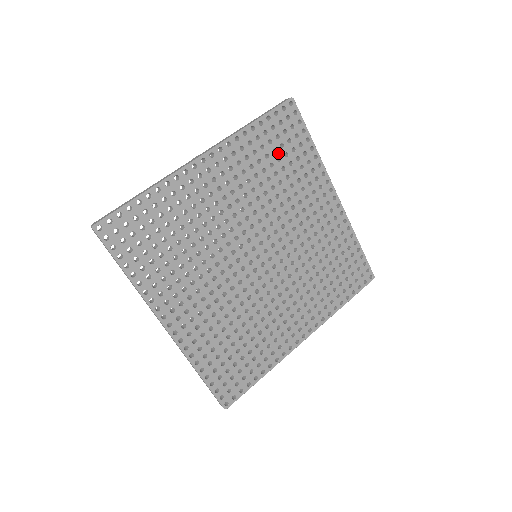
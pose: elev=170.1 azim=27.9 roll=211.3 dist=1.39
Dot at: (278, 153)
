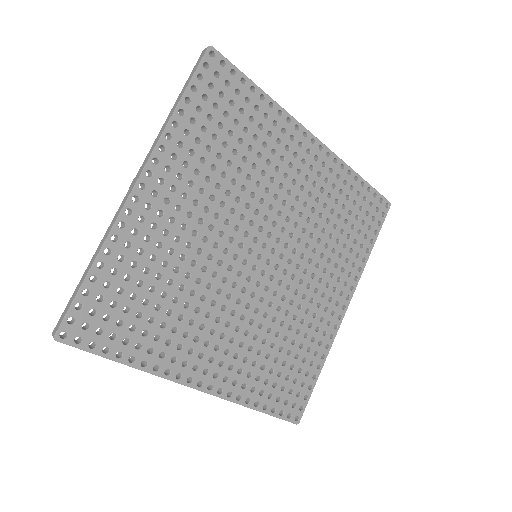
Dot at: (225, 126)
